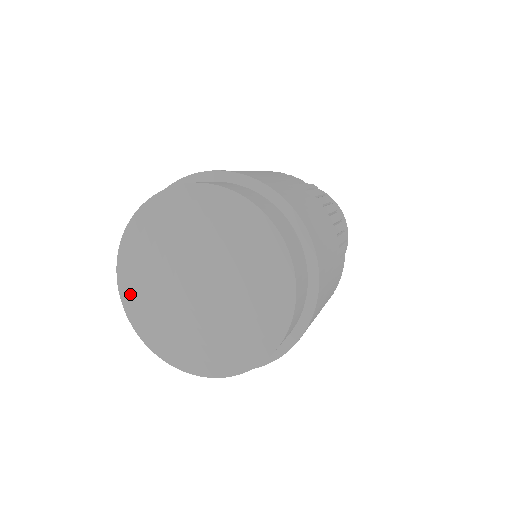
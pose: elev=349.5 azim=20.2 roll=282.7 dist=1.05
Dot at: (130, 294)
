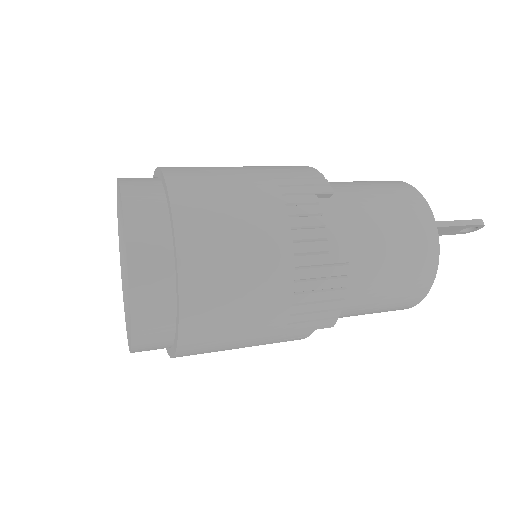
Dot at: (119, 215)
